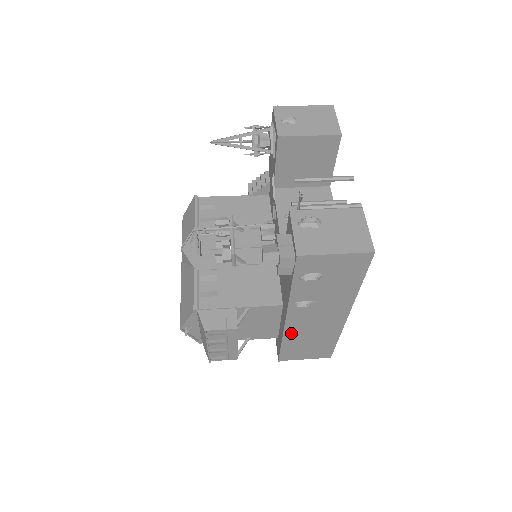
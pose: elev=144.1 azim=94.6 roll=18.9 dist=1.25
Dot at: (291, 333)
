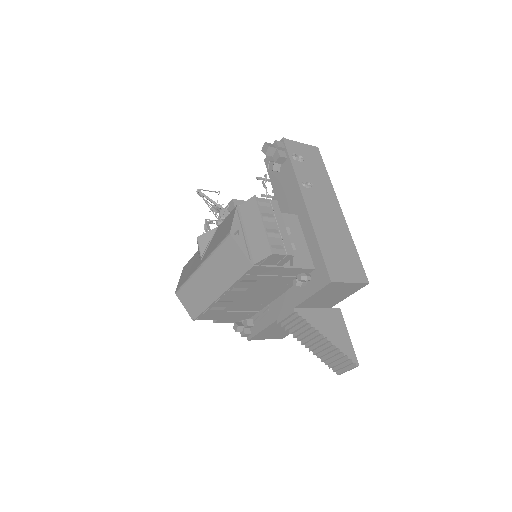
Dot at: (318, 228)
